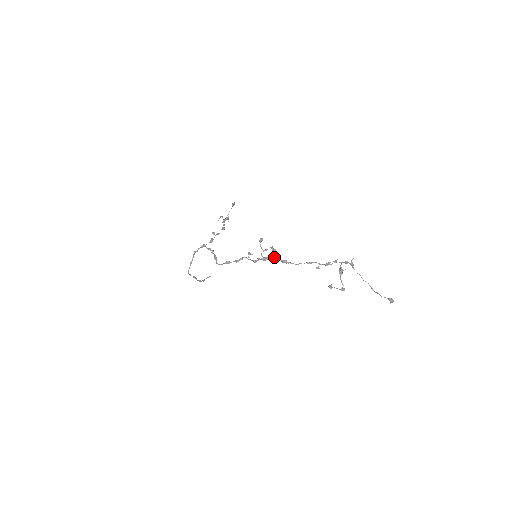
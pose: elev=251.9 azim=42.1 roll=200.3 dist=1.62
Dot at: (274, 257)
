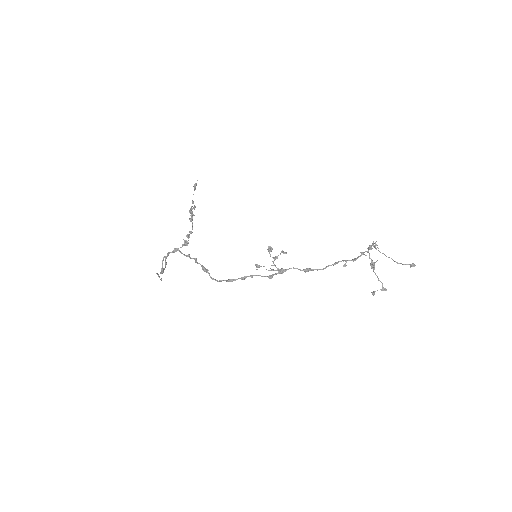
Dot at: (294, 268)
